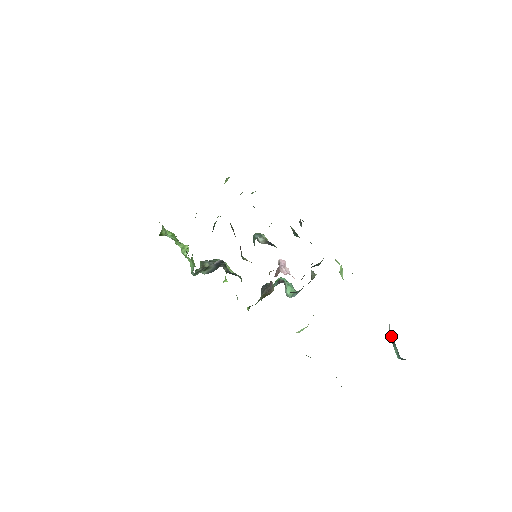
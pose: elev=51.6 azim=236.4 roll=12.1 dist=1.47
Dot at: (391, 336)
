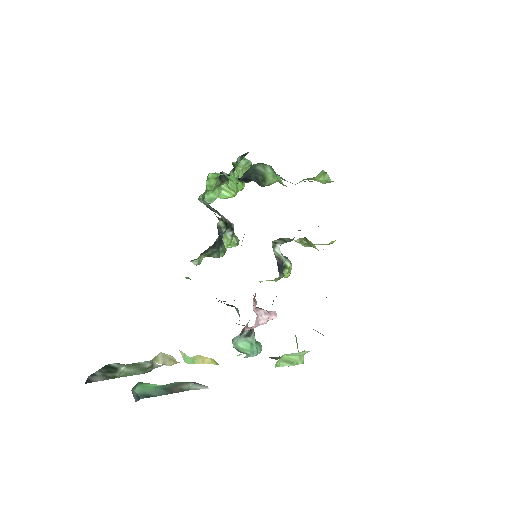
Dot at: (184, 390)
